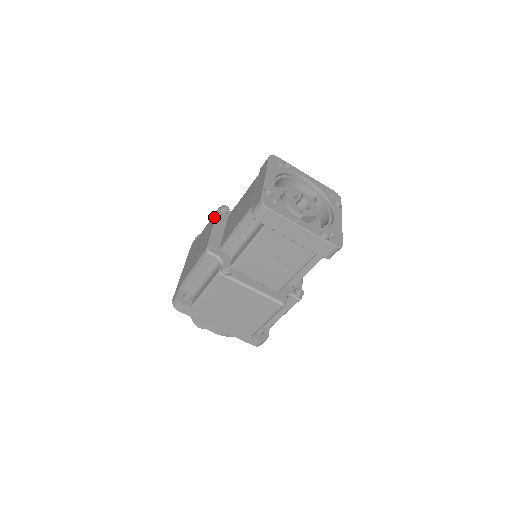
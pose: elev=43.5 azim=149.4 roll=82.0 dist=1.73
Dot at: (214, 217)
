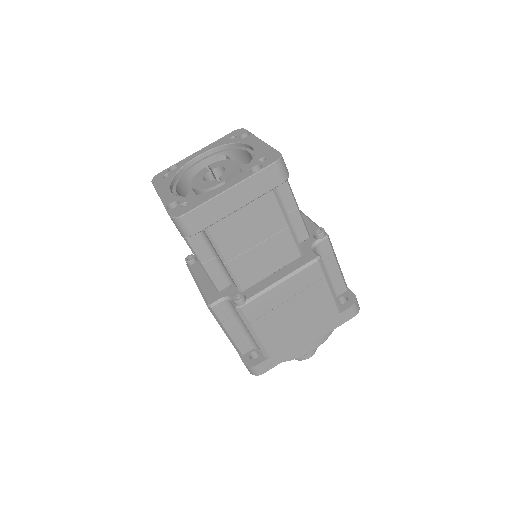
Dot at: occluded
